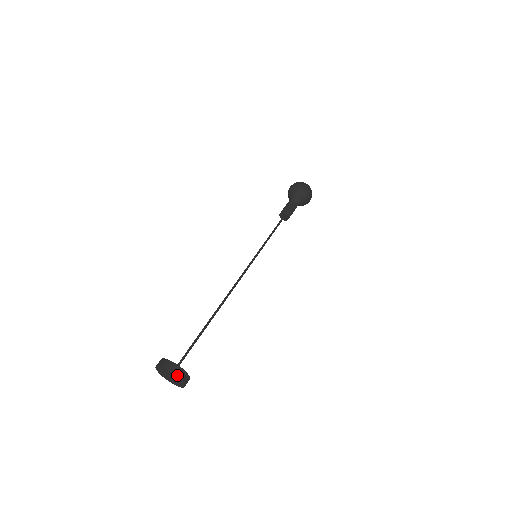
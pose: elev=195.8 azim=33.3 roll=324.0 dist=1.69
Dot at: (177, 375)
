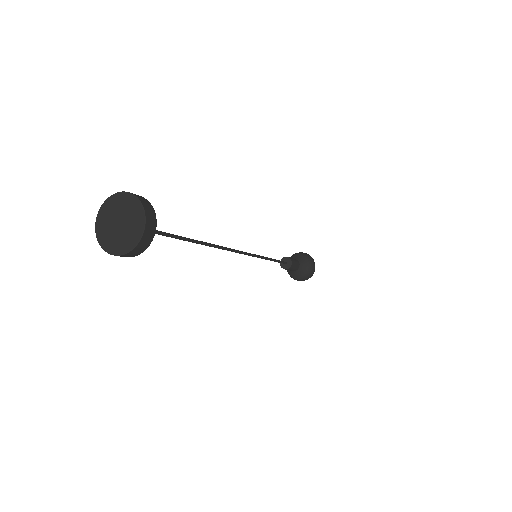
Dot at: (138, 197)
